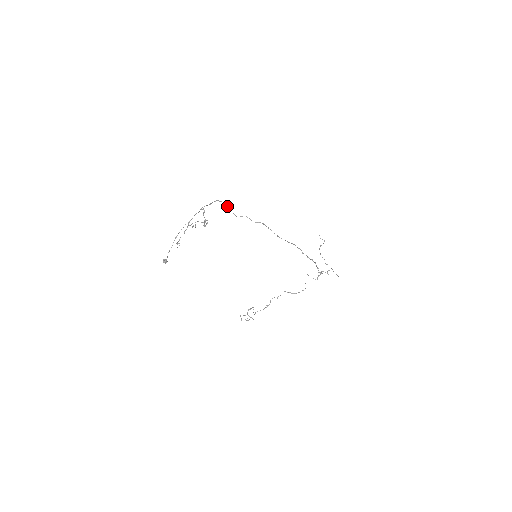
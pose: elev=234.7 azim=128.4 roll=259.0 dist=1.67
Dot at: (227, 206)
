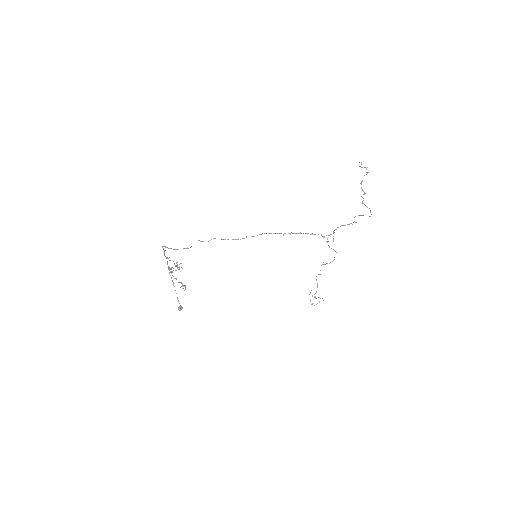
Dot at: (169, 248)
